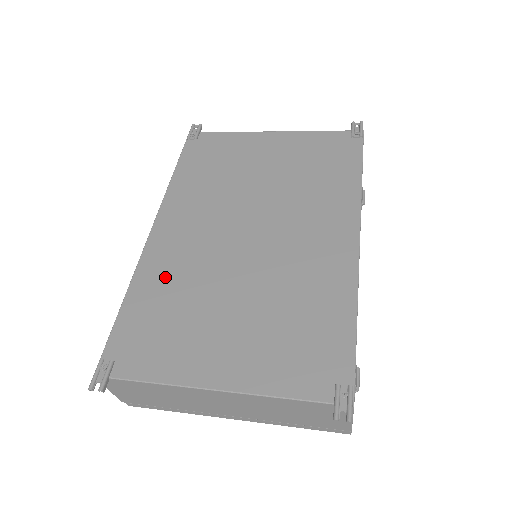
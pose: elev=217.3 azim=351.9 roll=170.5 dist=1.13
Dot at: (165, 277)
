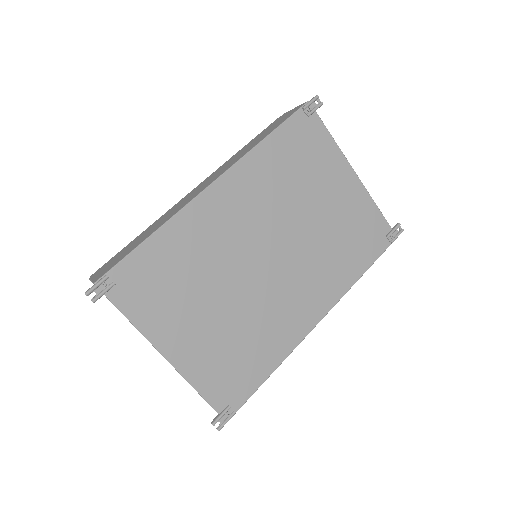
Dot at: (192, 241)
